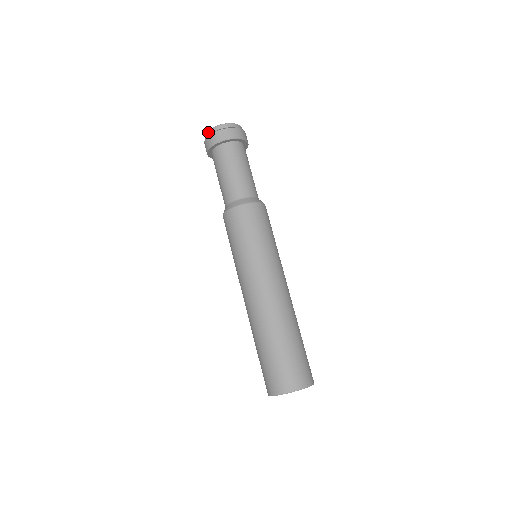
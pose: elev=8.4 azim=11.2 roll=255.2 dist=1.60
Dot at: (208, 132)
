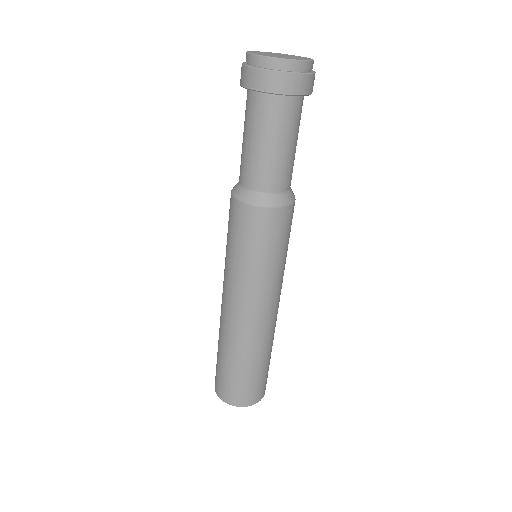
Dot at: (280, 61)
